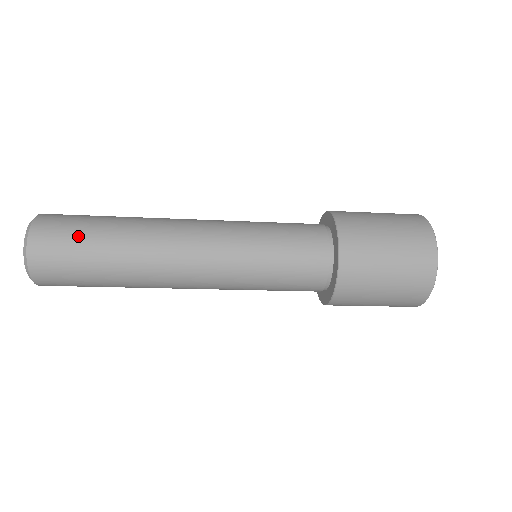
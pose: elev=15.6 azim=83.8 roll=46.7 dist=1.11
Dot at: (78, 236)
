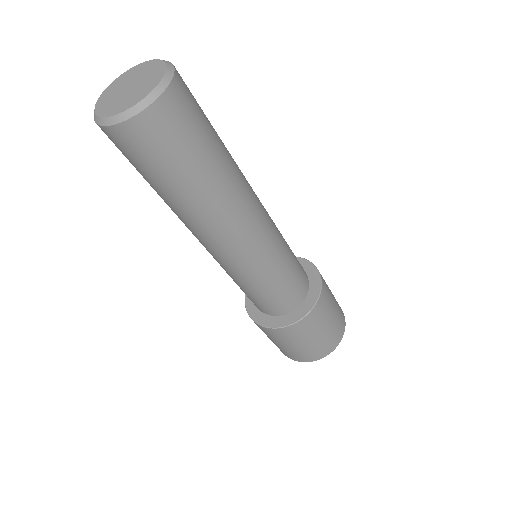
Dot at: occluded
